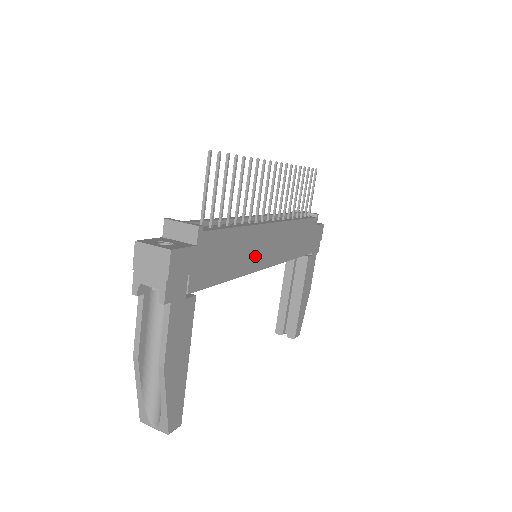
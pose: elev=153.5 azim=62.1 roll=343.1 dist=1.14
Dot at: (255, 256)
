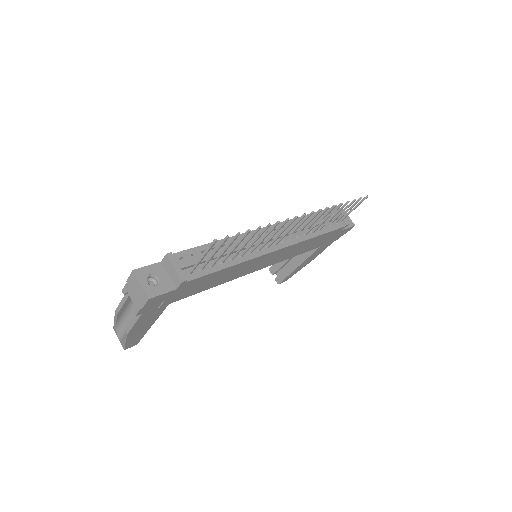
Dot at: (245, 270)
